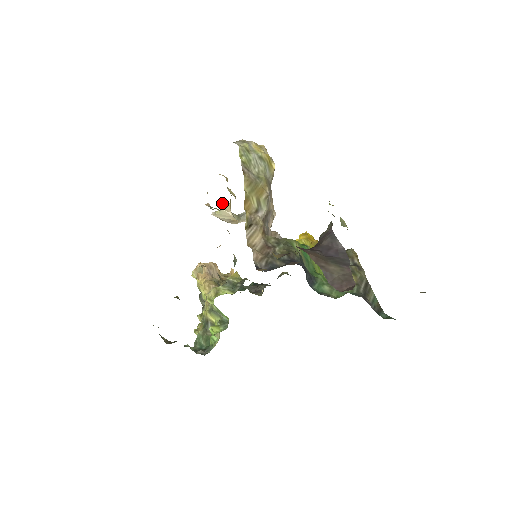
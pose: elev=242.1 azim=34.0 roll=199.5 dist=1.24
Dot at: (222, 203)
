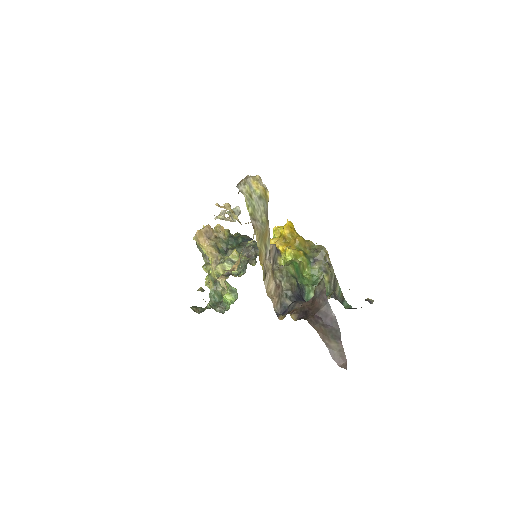
Dot at: occluded
